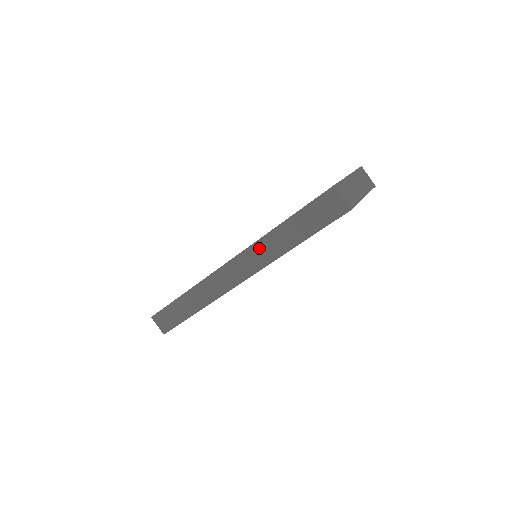
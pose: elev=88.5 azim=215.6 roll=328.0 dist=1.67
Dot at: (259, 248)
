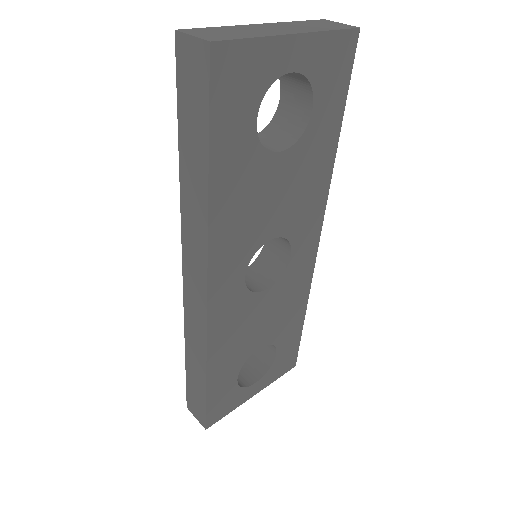
Dot at: (188, 224)
